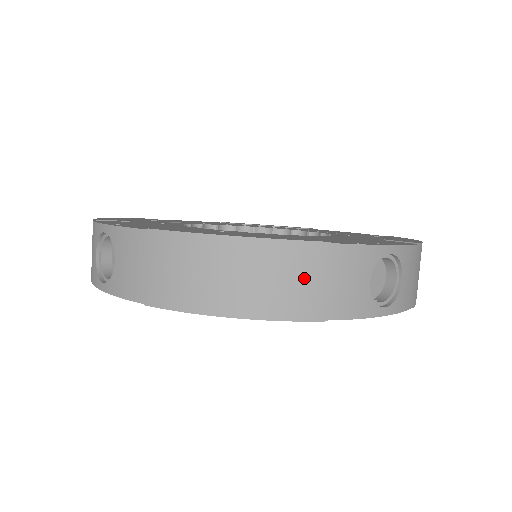
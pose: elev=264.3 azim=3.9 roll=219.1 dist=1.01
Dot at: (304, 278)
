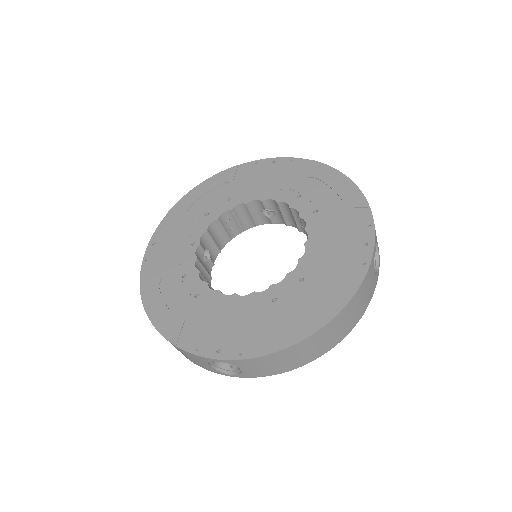
Dot at: (355, 309)
